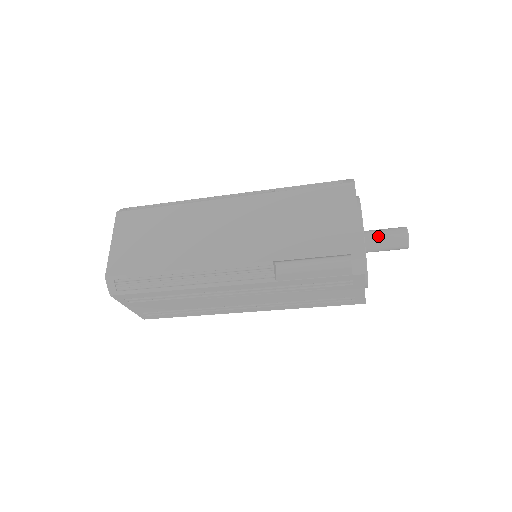
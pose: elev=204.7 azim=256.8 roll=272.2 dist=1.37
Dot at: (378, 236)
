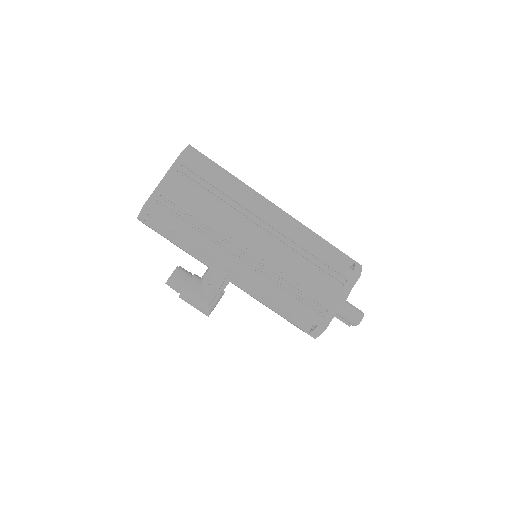
Dot at: occluded
